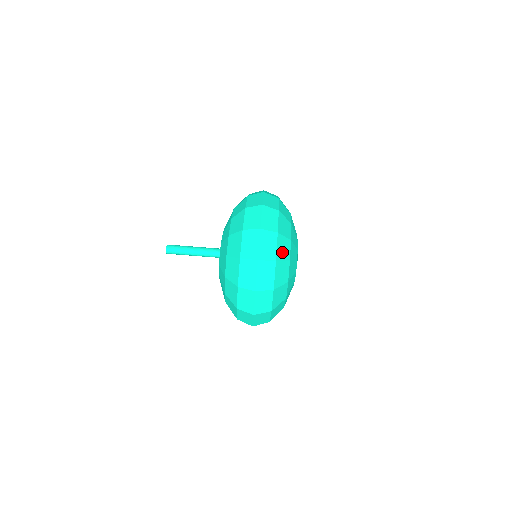
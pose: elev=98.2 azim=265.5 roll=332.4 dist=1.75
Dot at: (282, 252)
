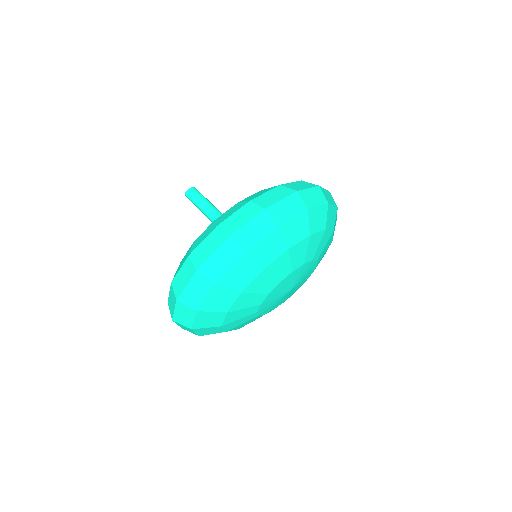
Dot at: (215, 303)
